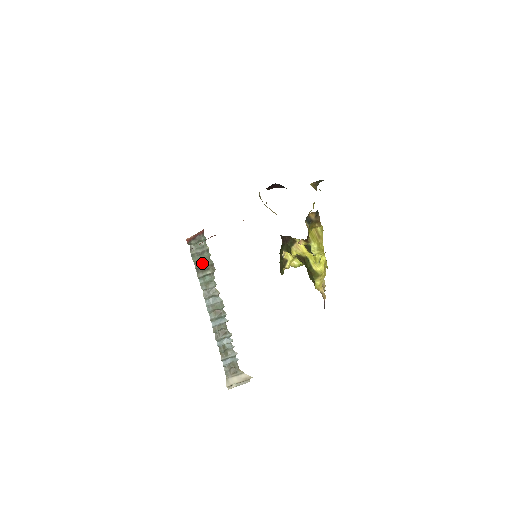
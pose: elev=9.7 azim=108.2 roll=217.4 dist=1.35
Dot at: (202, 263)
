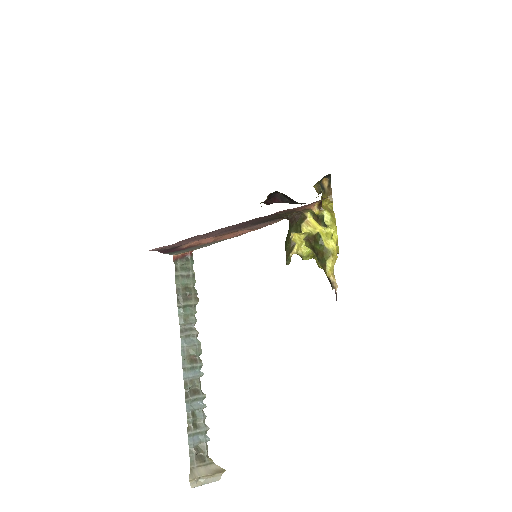
Dot at: (185, 289)
